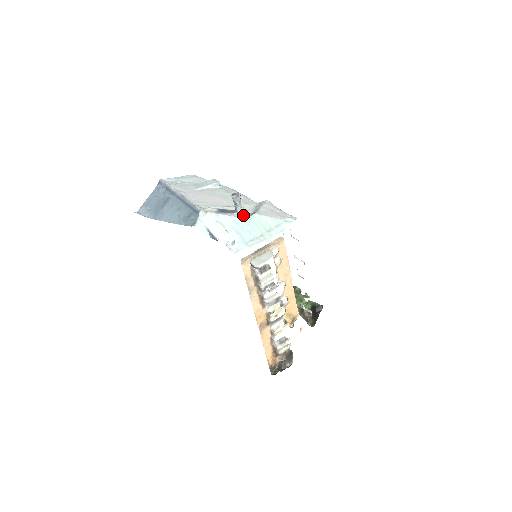
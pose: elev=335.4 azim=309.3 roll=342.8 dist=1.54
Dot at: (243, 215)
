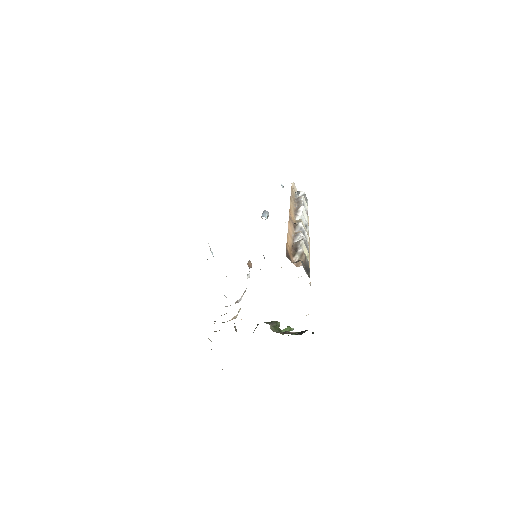
Dot at: occluded
